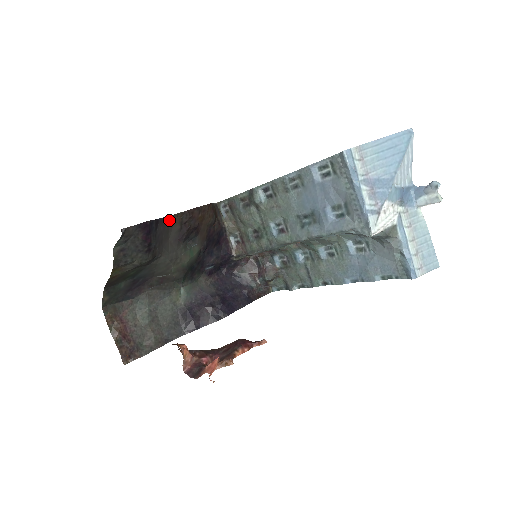
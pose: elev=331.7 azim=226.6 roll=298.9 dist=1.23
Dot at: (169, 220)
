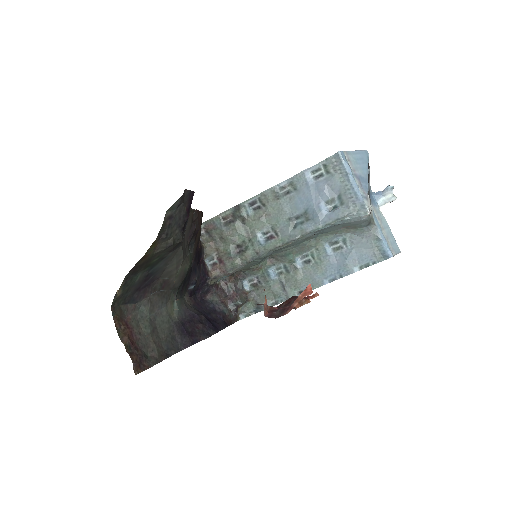
Dot at: occluded
